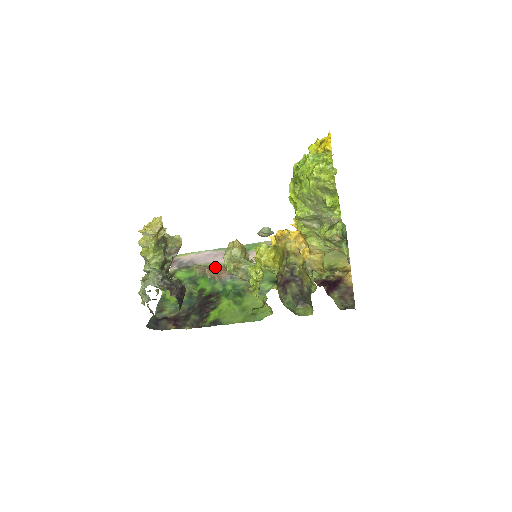
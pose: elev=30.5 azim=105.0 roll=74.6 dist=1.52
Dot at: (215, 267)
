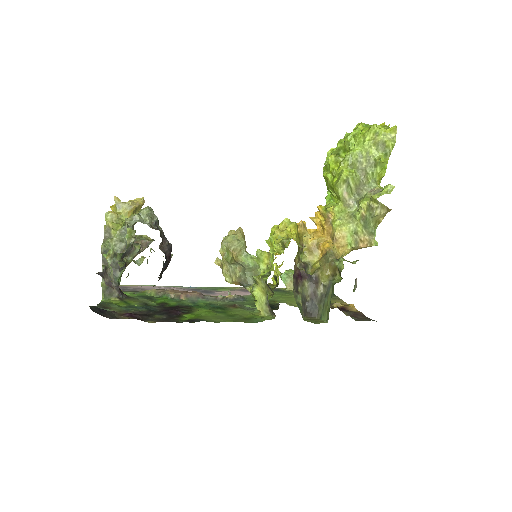
Dot at: occluded
